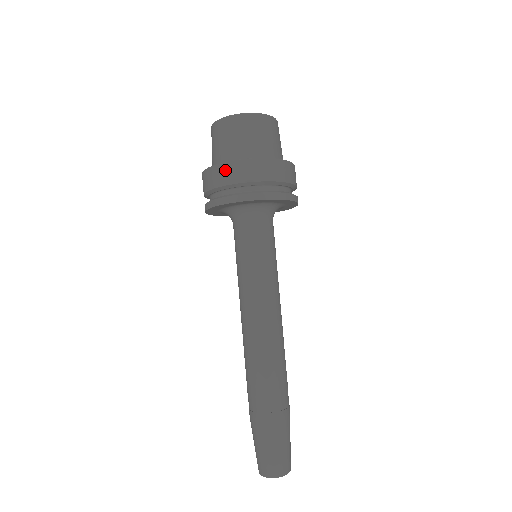
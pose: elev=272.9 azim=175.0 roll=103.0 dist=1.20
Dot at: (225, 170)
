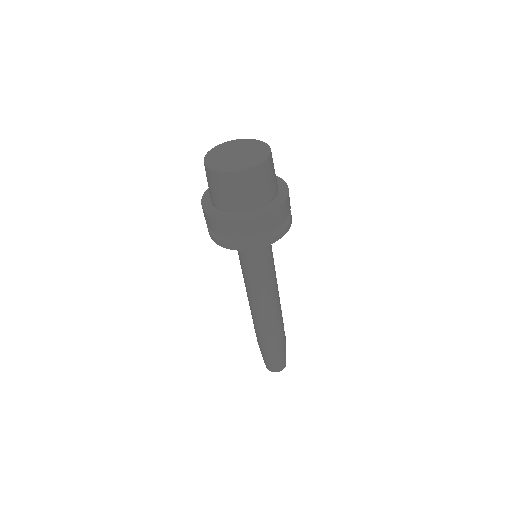
Dot at: (257, 224)
